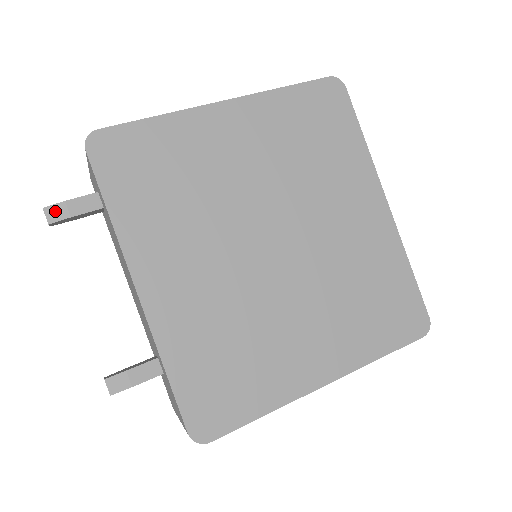
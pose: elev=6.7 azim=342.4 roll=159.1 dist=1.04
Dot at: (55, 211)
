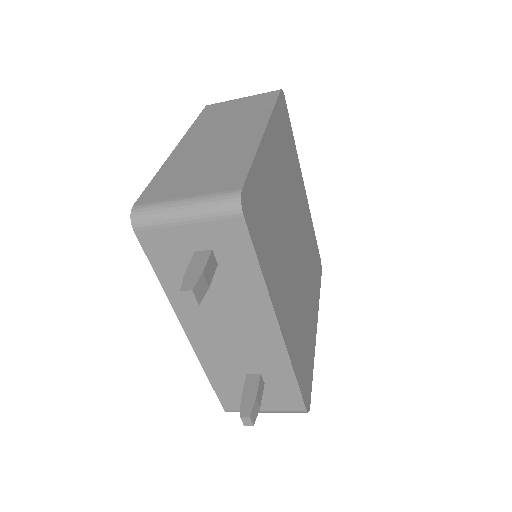
Dot at: (200, 288)
